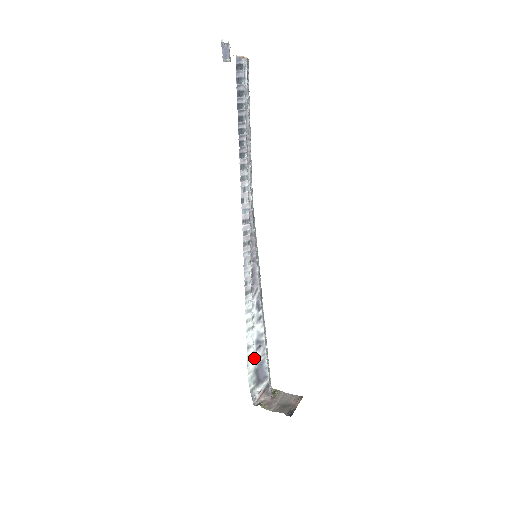
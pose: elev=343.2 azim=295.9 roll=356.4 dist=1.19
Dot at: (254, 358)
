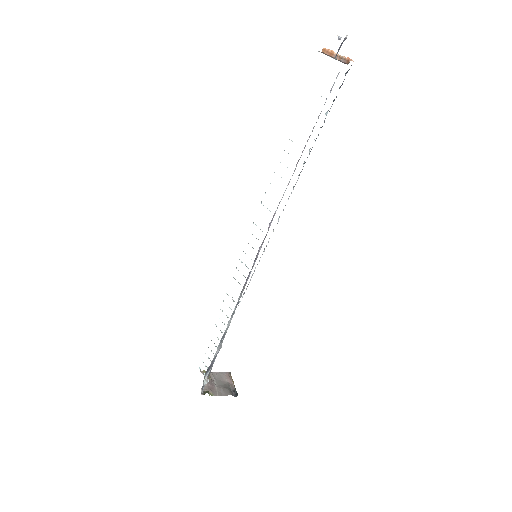
Dot at: (216, 352)
